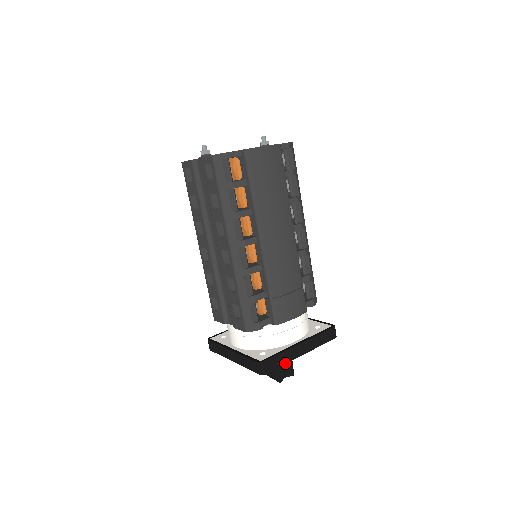
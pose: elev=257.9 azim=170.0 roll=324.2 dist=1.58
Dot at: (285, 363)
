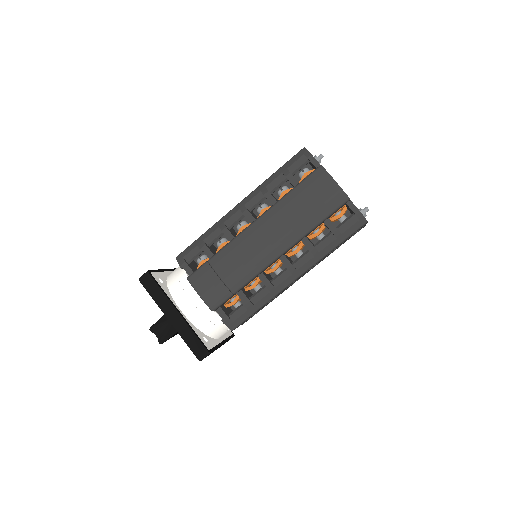
Dot at: (155, 301)
